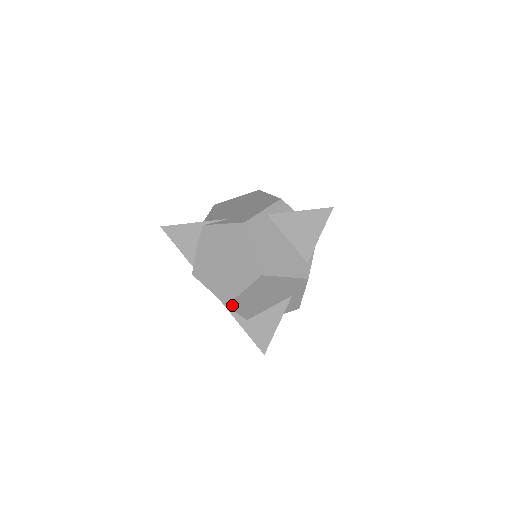
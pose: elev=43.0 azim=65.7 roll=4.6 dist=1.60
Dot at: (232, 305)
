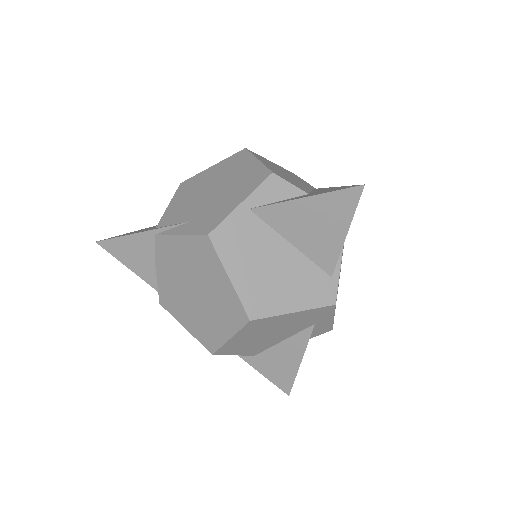
Dot at: (221, 352)
